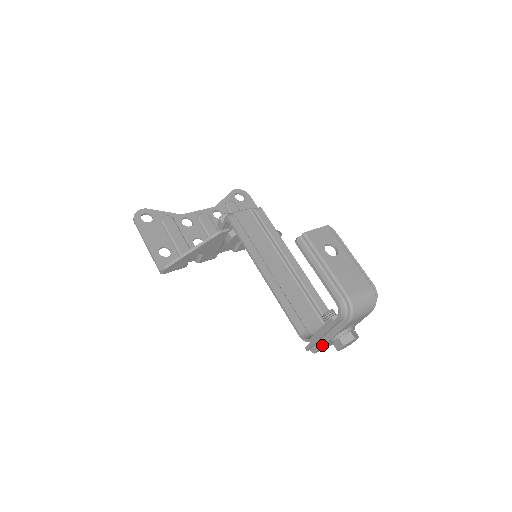
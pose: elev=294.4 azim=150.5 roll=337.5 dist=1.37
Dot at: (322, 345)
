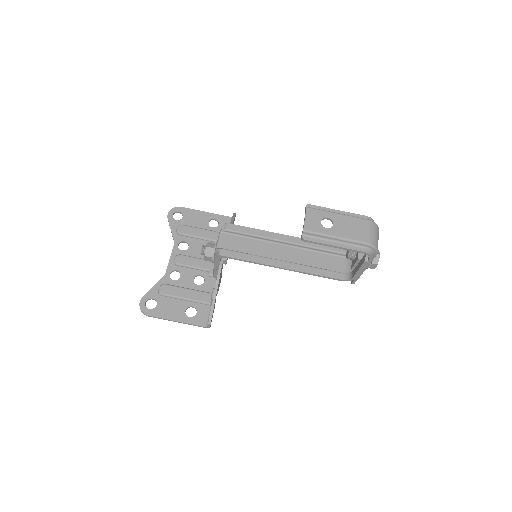
Dot at: occluded
